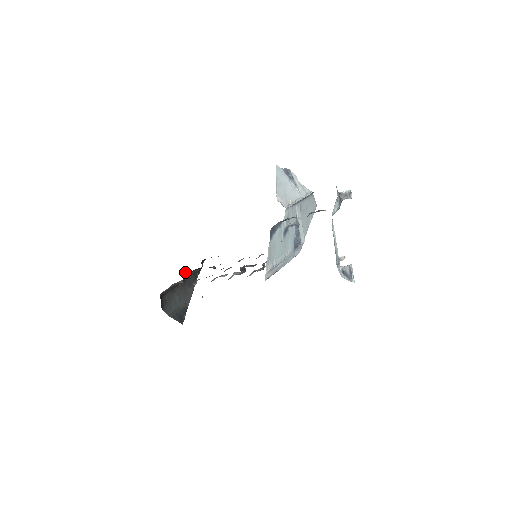
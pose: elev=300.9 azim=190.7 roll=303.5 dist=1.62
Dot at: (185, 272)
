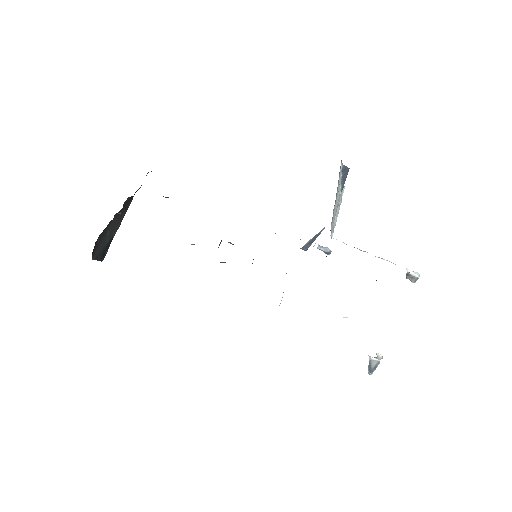
Dot at: occluded
